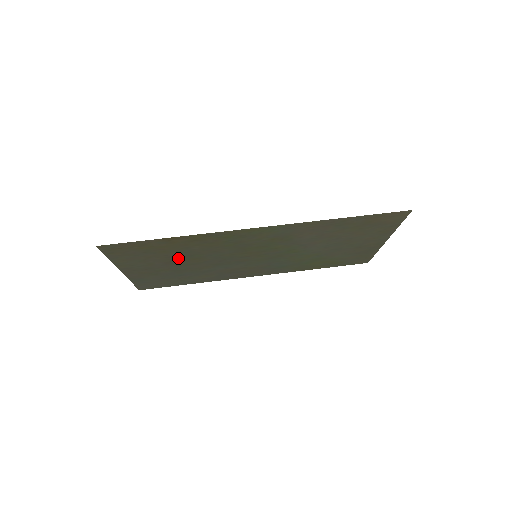
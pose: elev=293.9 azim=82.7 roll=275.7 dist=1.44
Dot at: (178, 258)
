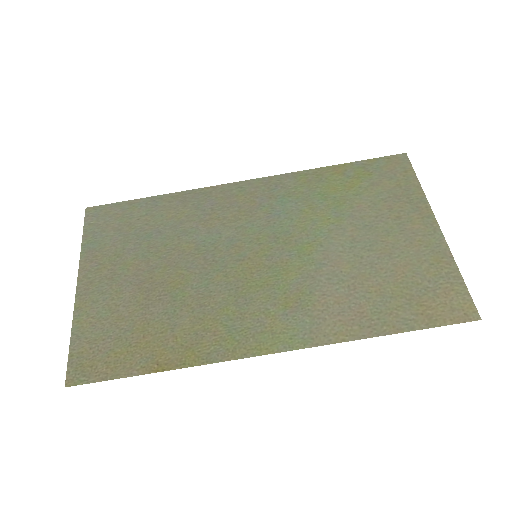
Dot at: (155, 297)
